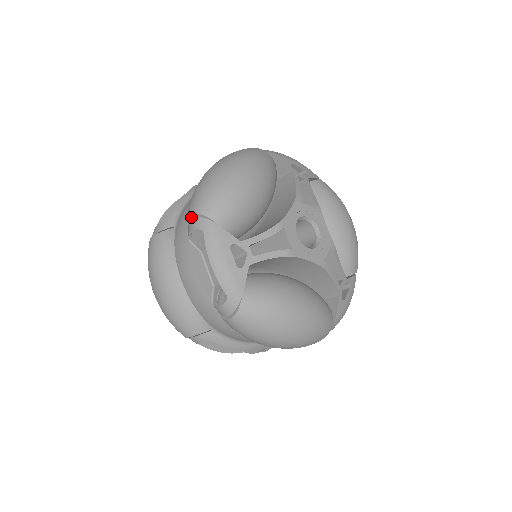
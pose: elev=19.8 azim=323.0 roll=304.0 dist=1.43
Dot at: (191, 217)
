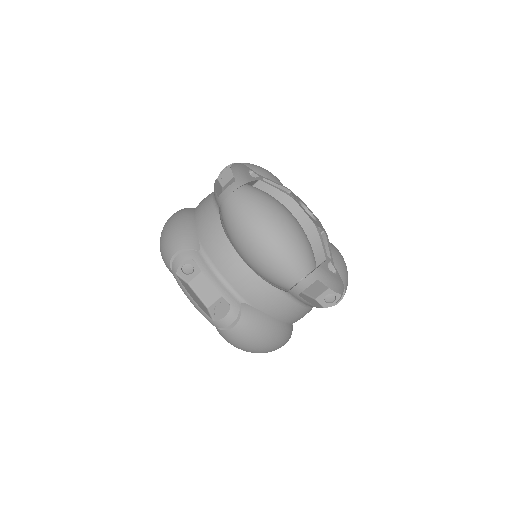
Dot at: occluded
